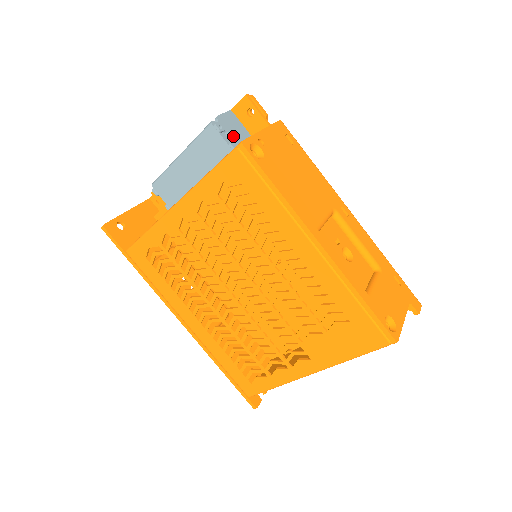
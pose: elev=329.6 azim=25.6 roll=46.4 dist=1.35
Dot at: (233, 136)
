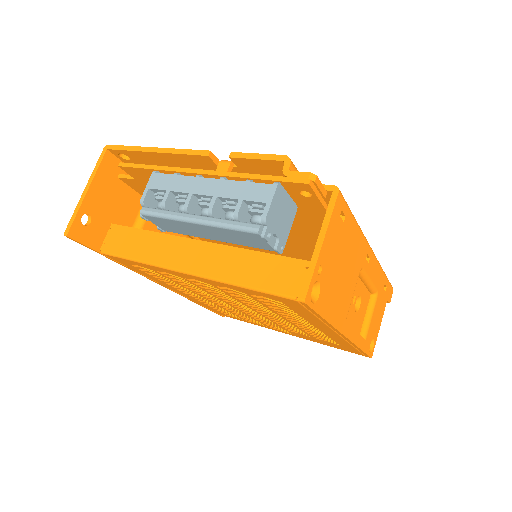
Dot at: (279, 232)
